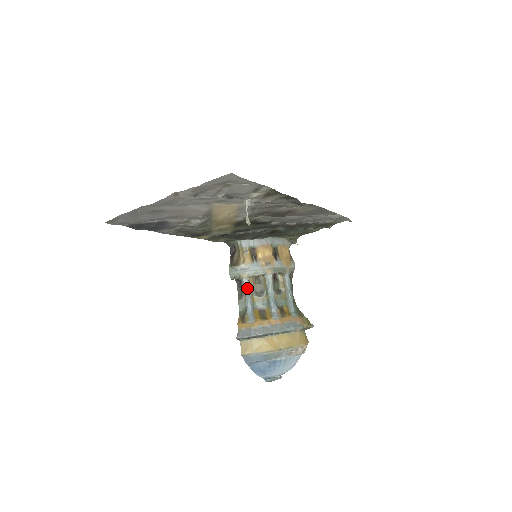
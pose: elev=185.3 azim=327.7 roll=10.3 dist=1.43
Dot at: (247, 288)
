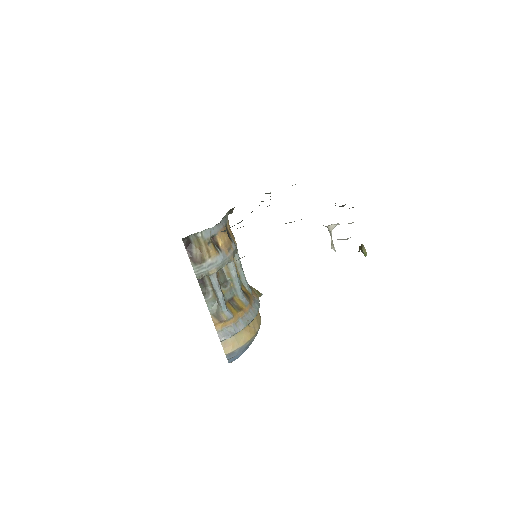
Dot at: (218, 284)
